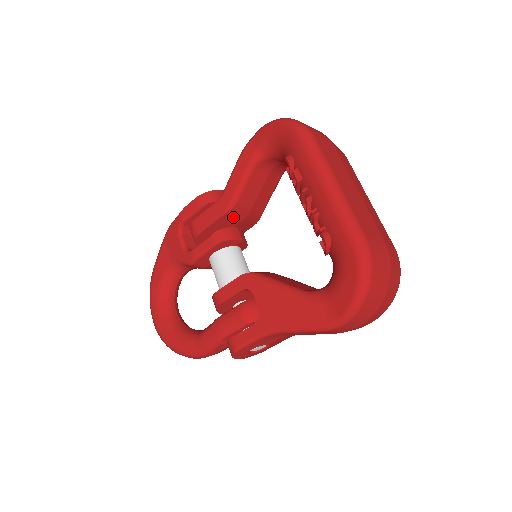
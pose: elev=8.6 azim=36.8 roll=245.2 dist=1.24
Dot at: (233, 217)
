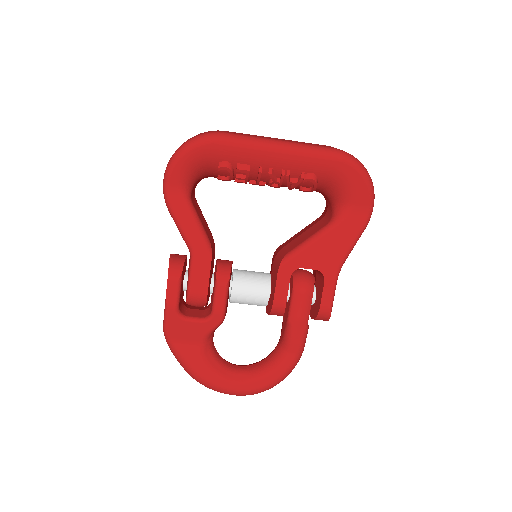
Dot at: (213, 254)
